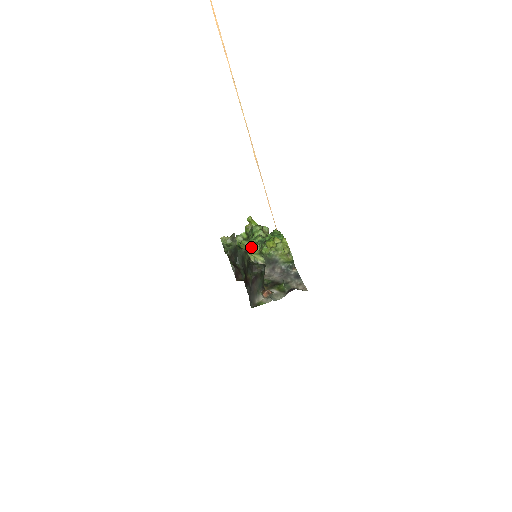
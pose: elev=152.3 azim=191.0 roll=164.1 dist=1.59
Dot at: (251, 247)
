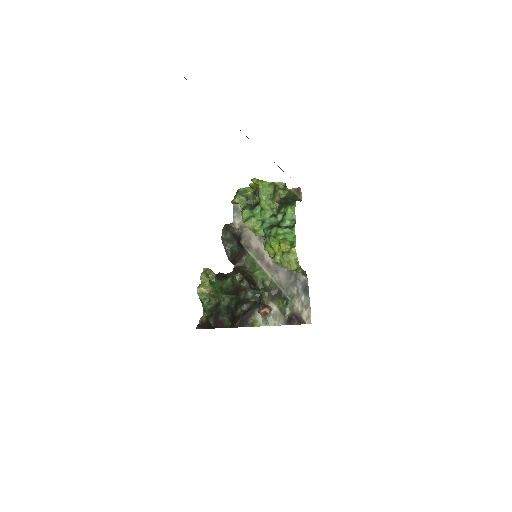
Dot at: (253, 230)
